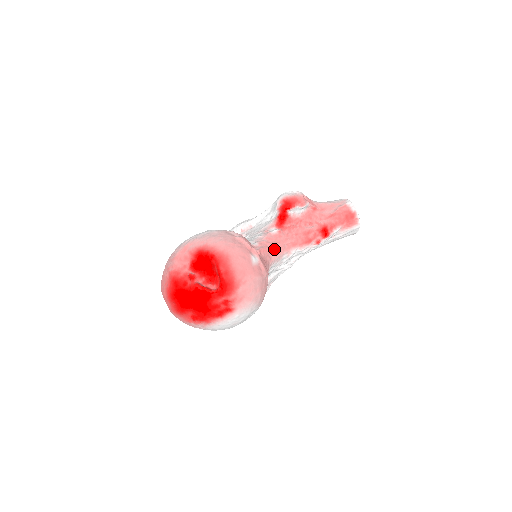
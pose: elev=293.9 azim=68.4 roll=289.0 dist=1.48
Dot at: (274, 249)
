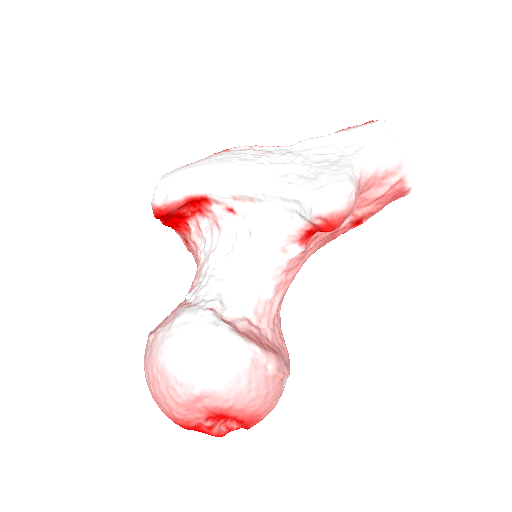
Dot at: (291, 282)
